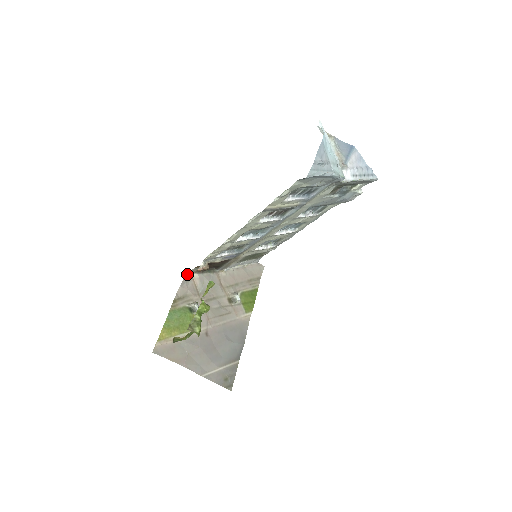
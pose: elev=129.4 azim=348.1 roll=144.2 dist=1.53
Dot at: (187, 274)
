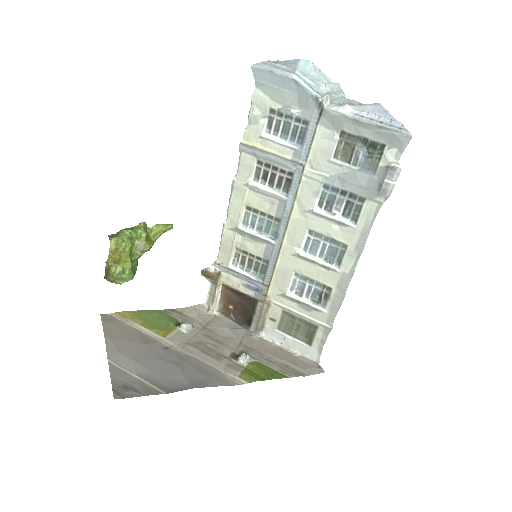
Dot at: (208, 300)
